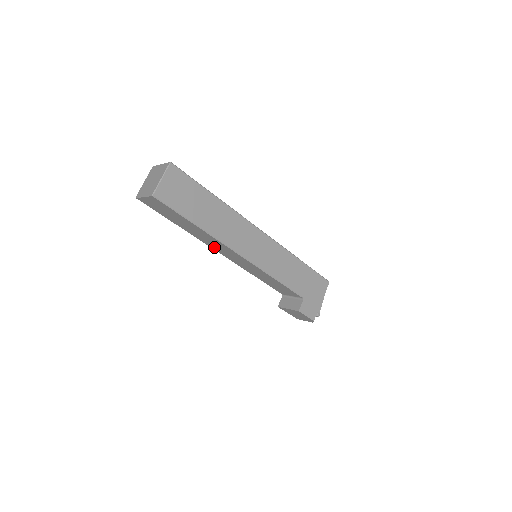
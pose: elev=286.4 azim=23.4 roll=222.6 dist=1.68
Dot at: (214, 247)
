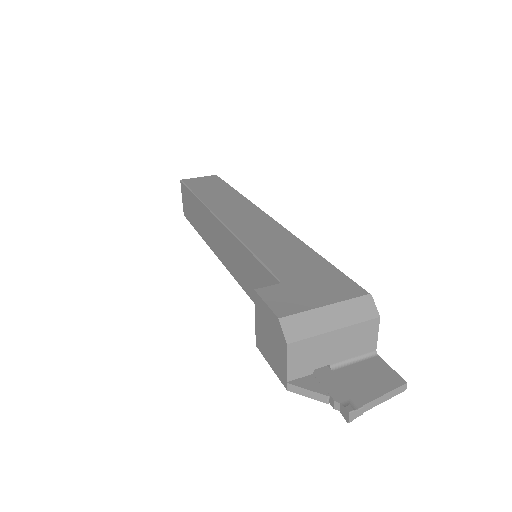
Dot at: (214, 246)
